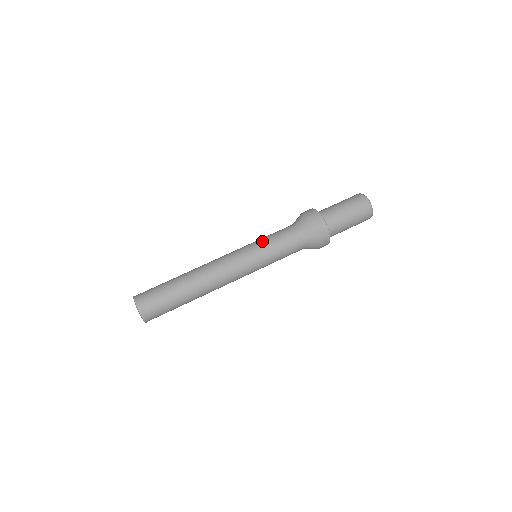
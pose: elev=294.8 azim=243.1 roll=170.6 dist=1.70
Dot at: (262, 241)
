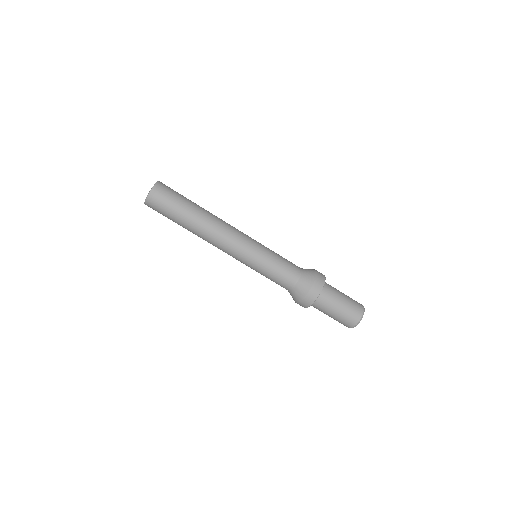
Dot at: (263, 267)
